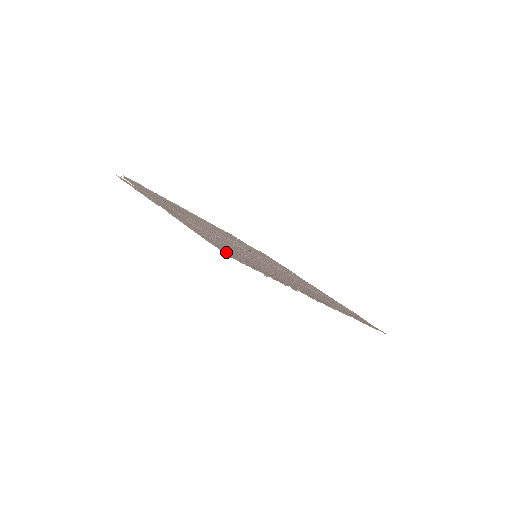
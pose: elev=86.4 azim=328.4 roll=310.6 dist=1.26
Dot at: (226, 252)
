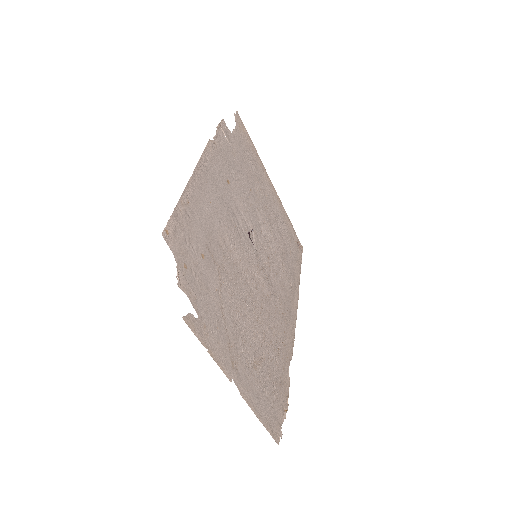
Dot at: (274, 428)
